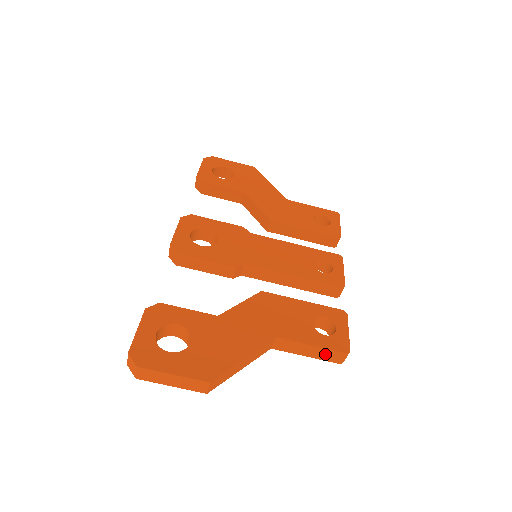
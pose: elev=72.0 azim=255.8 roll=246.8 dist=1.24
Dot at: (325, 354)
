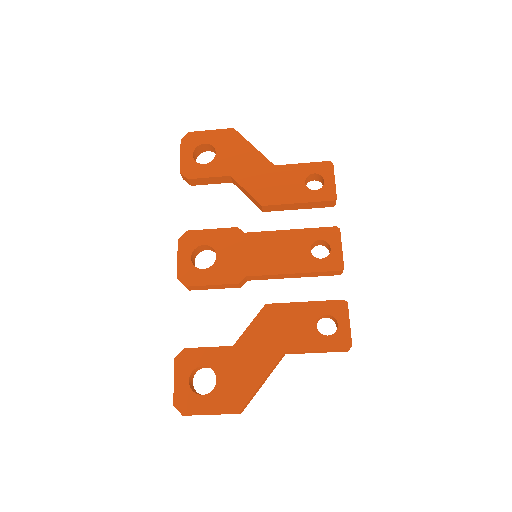
Dot at: (331, 351)
